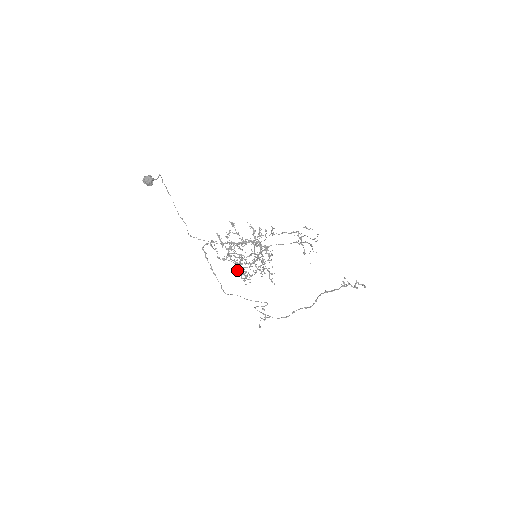
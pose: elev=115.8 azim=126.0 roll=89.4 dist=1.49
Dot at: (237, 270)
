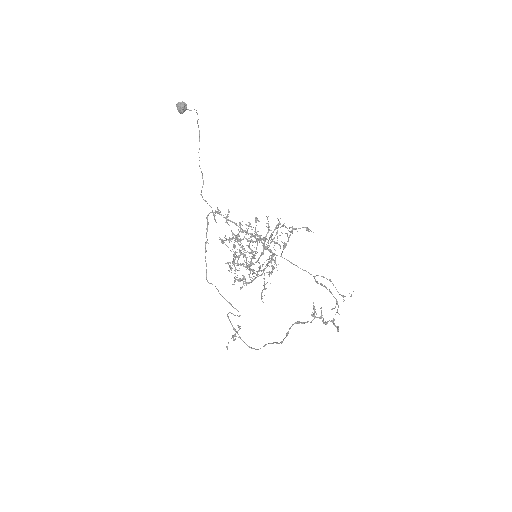
Dot at: occluded
